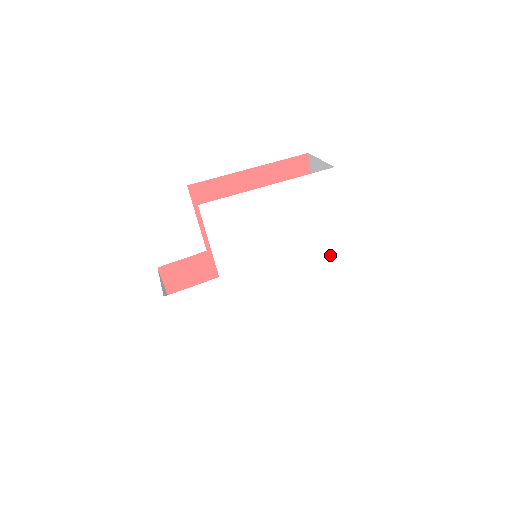
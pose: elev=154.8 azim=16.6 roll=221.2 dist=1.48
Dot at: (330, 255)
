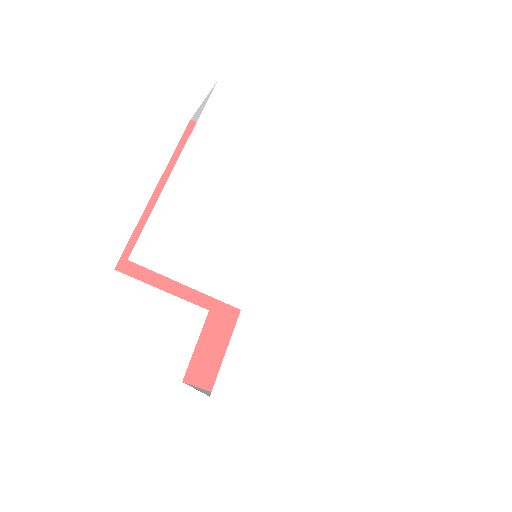
Dot at: (318, 169)
